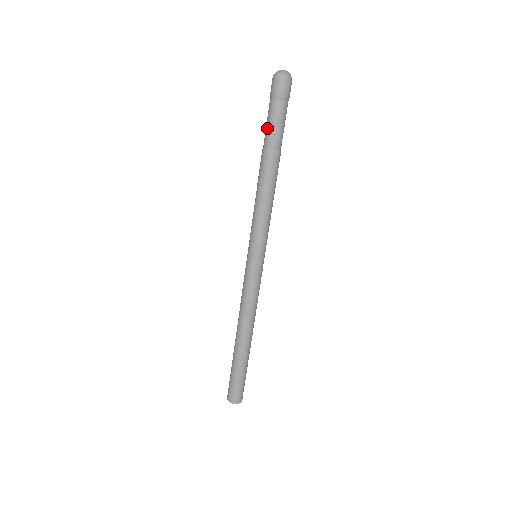
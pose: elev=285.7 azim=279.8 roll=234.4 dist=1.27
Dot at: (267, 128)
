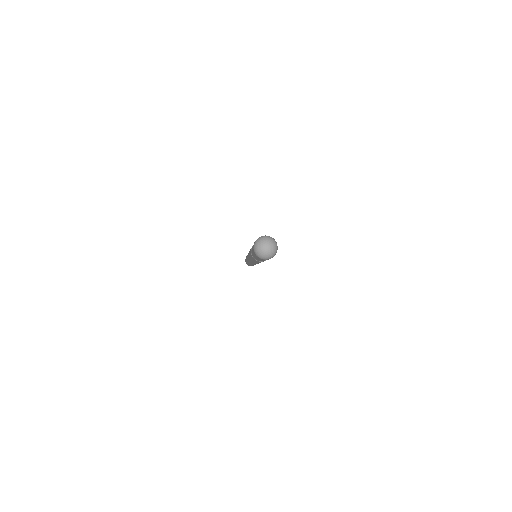
Dot at: occluded
